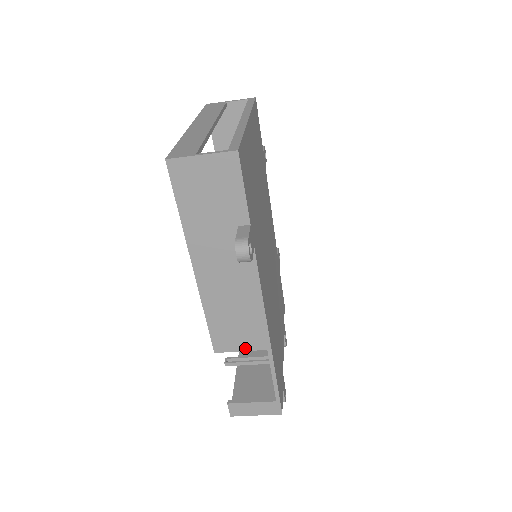
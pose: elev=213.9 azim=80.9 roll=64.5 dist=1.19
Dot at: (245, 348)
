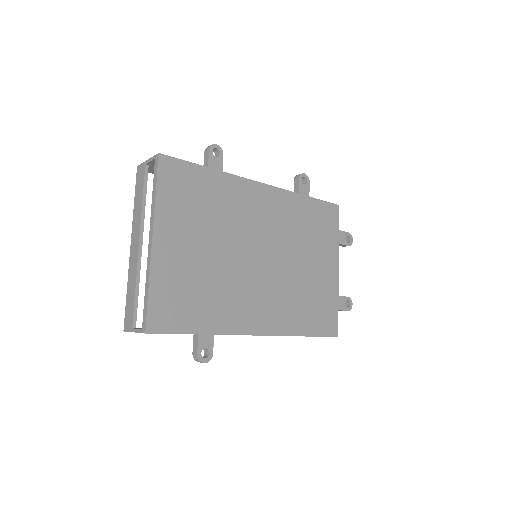
Dot at: occluded
